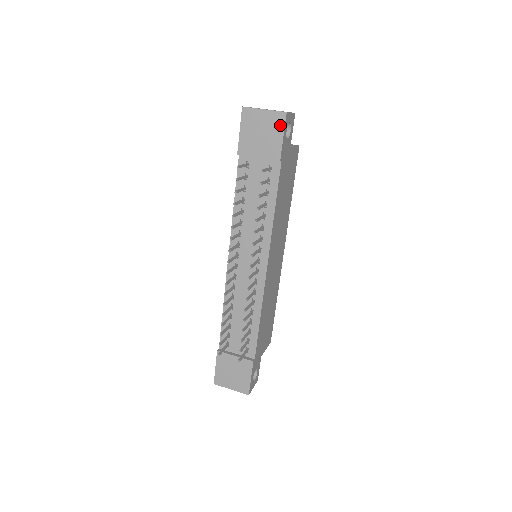
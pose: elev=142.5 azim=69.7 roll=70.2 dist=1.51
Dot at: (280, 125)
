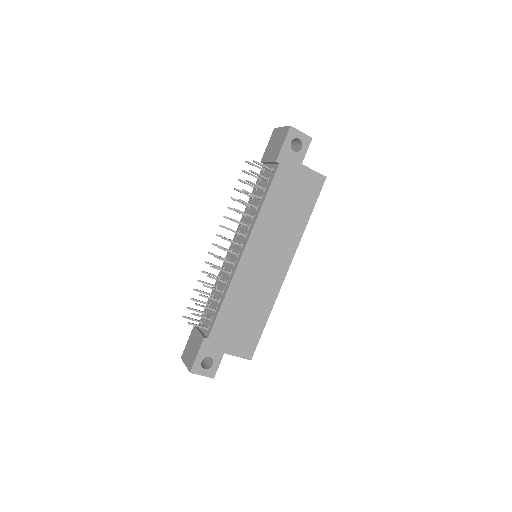
Dot at: (285, 135)
